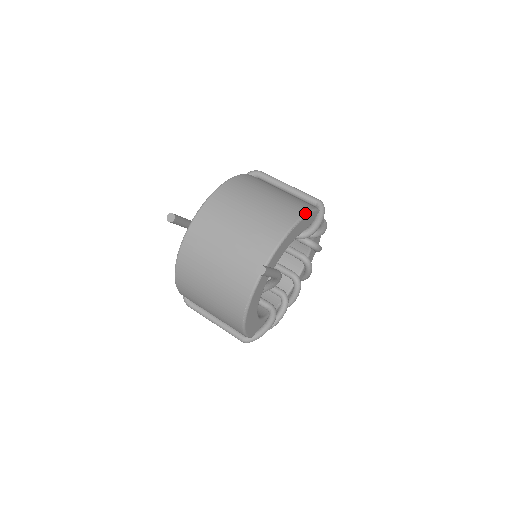
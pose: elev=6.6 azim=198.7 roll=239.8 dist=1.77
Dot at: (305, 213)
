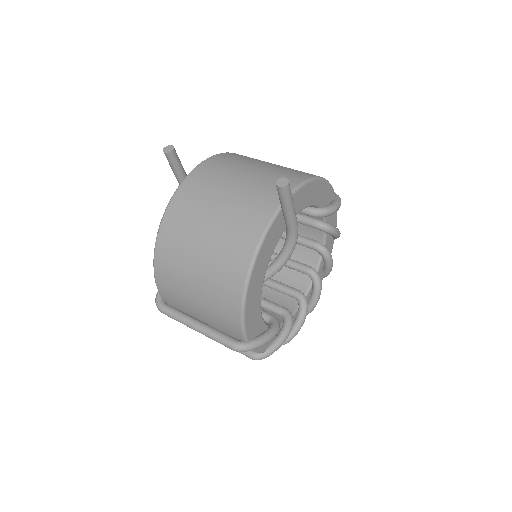
Dot at: occluded
